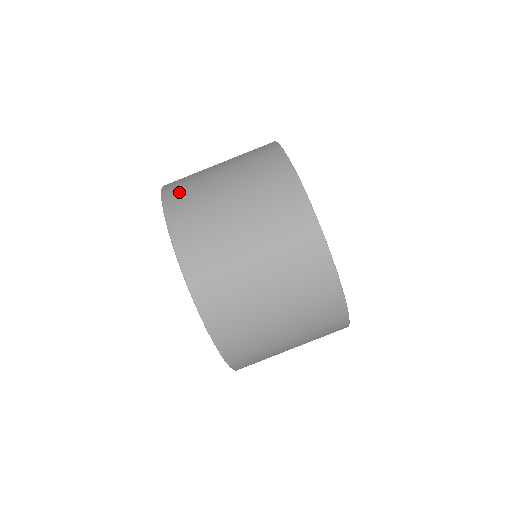
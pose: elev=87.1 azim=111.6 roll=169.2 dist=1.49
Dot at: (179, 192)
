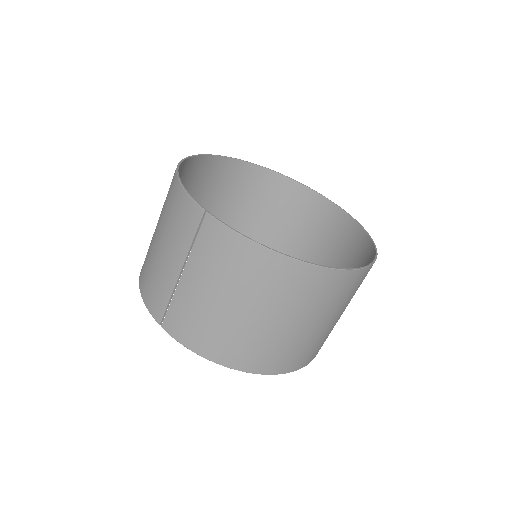
Dot at: (247, 357)
